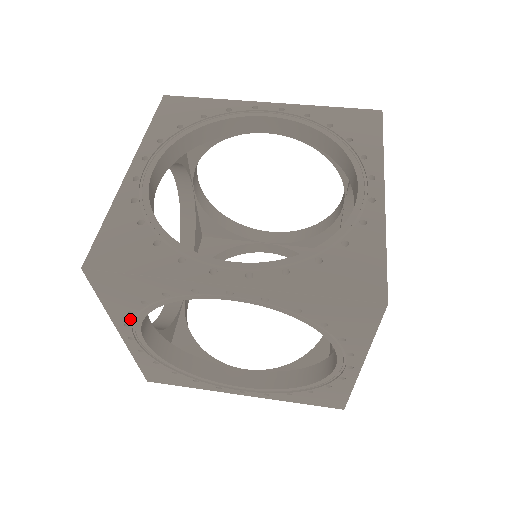
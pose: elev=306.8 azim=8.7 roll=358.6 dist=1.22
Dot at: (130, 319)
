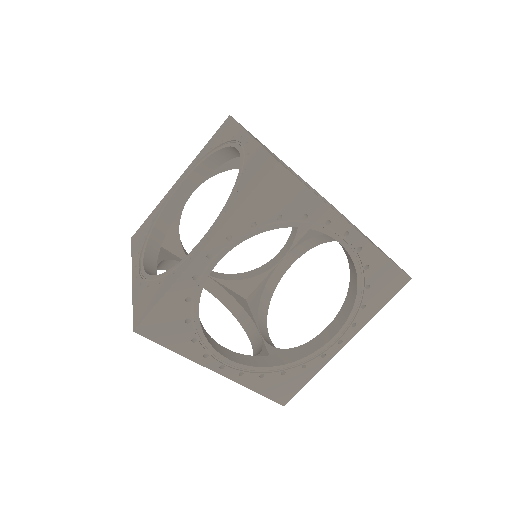
Dot at: (200, 347)
